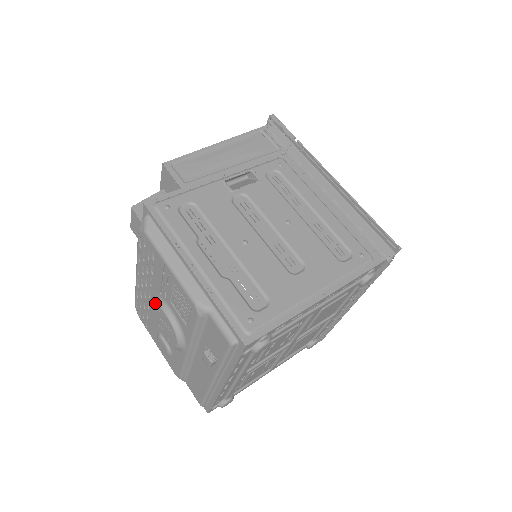
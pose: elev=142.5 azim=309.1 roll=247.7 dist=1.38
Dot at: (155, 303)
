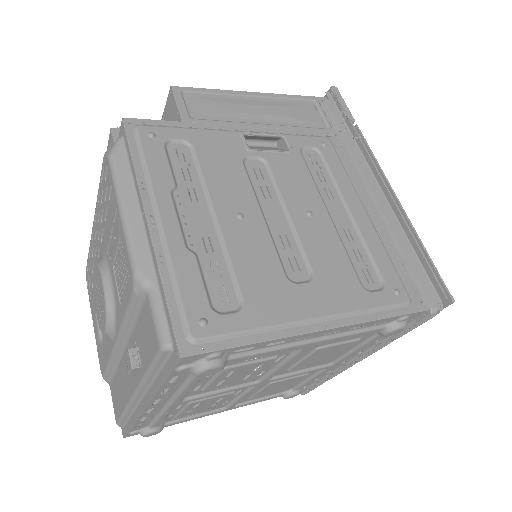
Dot at: (97, 264)
